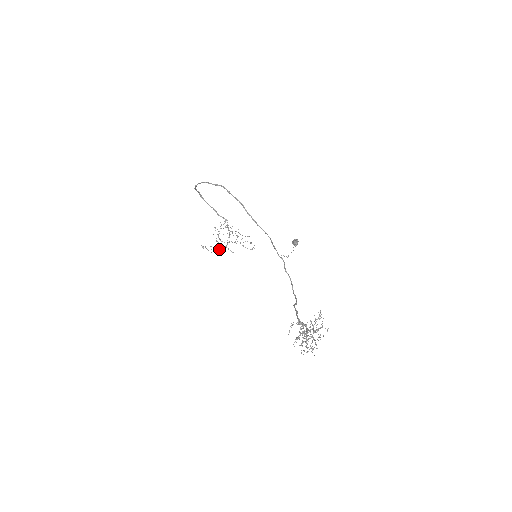
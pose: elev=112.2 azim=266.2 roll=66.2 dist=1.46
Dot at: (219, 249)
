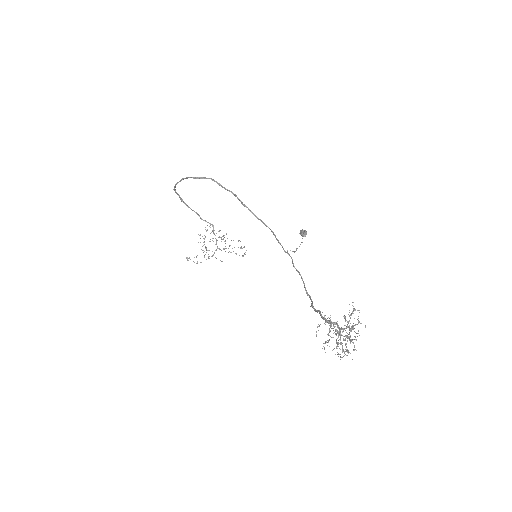
Dot at: occluded
